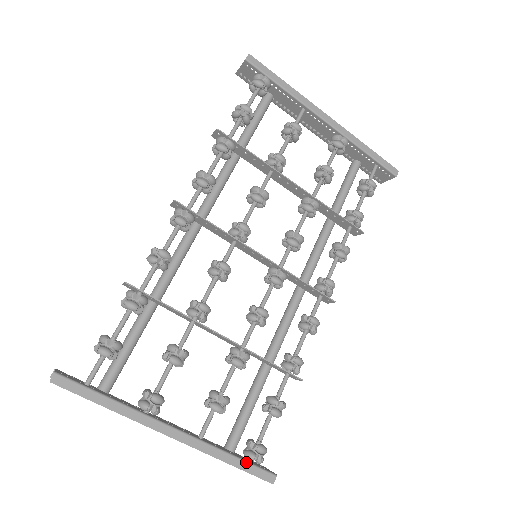
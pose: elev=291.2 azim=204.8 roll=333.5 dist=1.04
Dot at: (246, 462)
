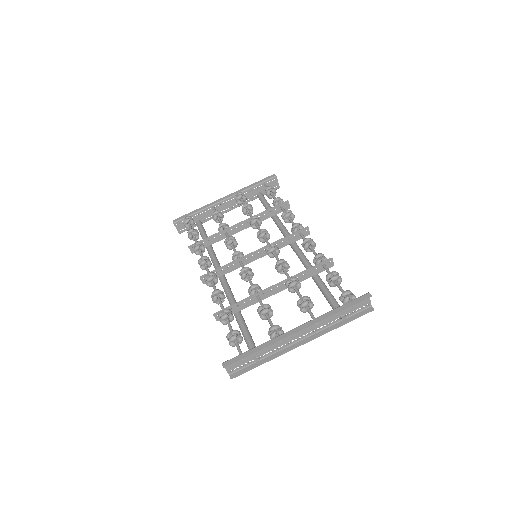
Dot at: (346, 303)
